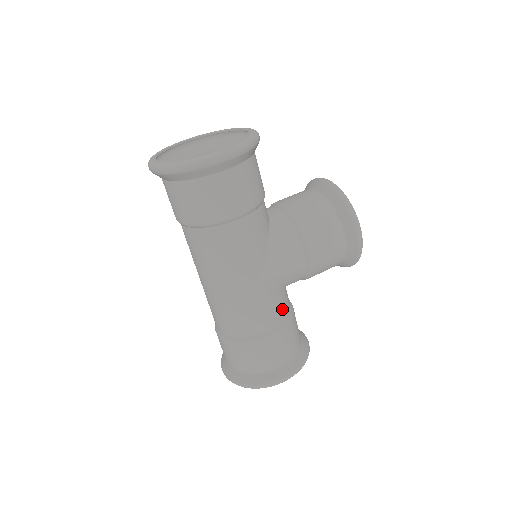
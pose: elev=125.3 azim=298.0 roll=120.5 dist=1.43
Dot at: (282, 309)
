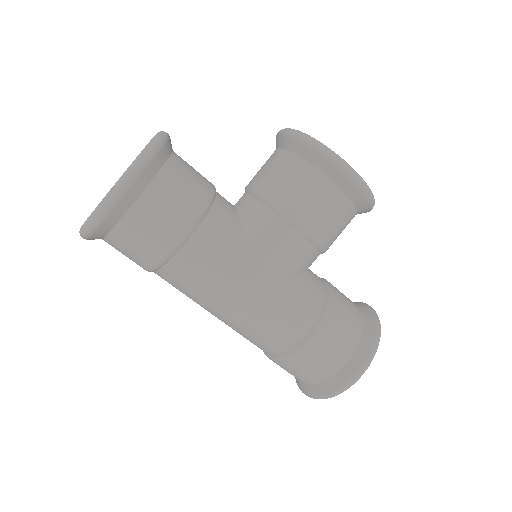
Dot at: (311, 300)
